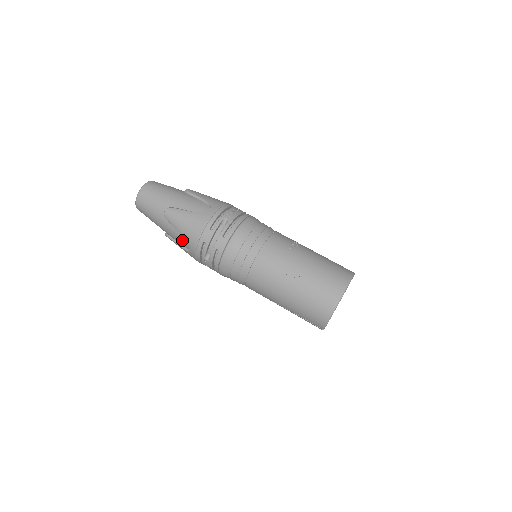
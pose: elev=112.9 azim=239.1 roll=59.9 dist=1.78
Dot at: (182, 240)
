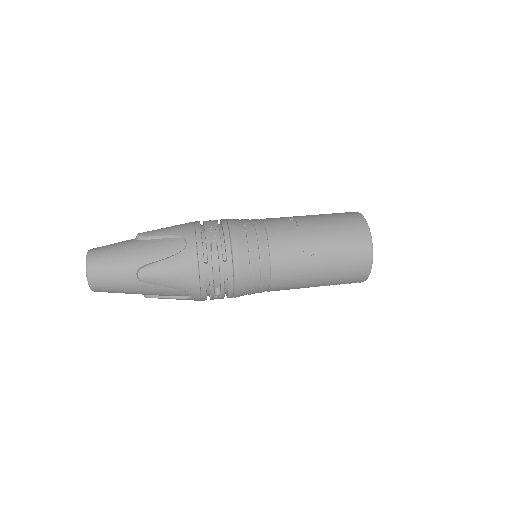
Dot at: (175, 292)
